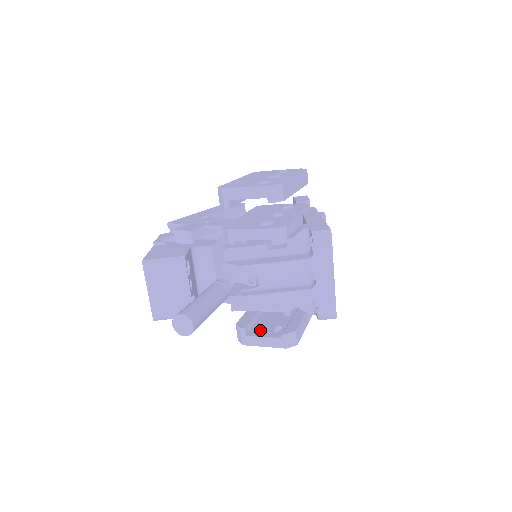
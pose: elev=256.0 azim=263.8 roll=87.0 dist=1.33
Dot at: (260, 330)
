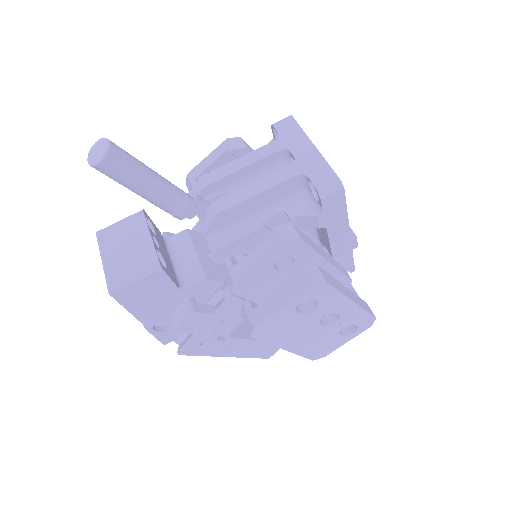
Dot at: occluded
